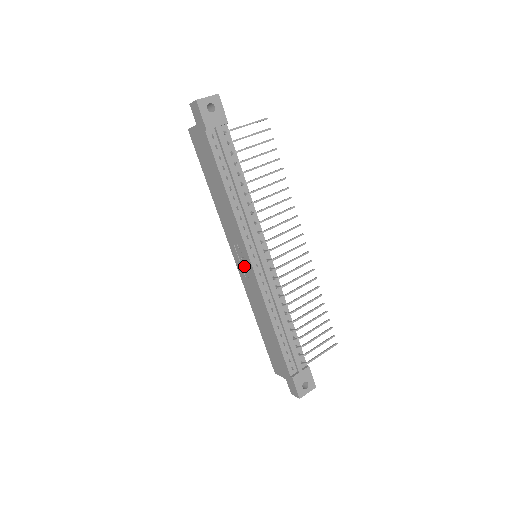
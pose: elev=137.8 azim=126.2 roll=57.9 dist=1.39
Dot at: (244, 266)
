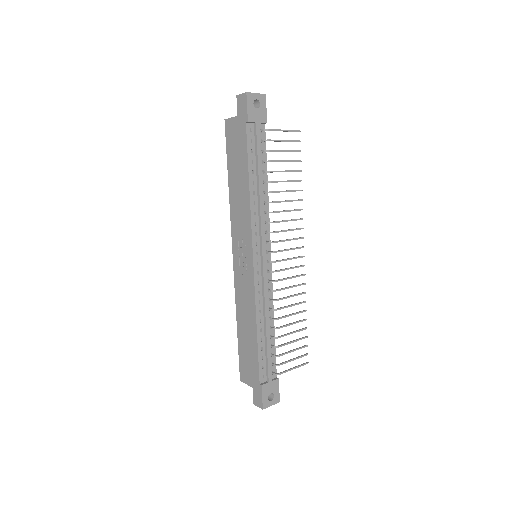
Dot at: (243, 262)
